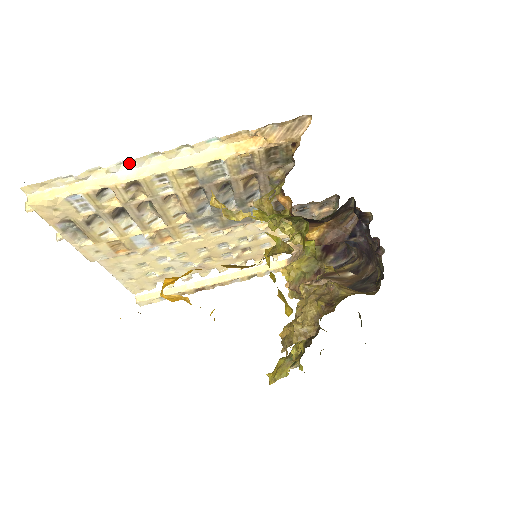
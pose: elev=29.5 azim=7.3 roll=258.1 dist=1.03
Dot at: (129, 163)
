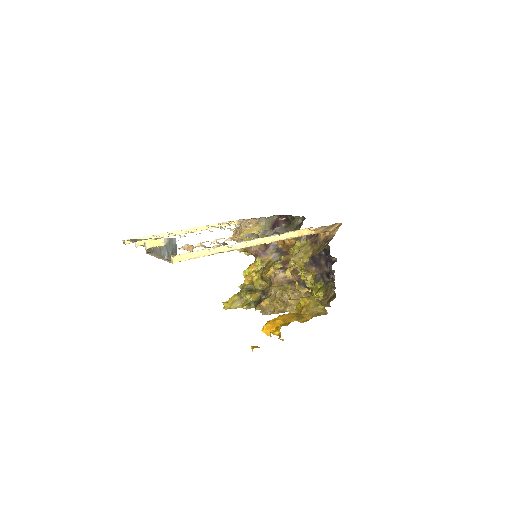
Dot at: (242, 241)
